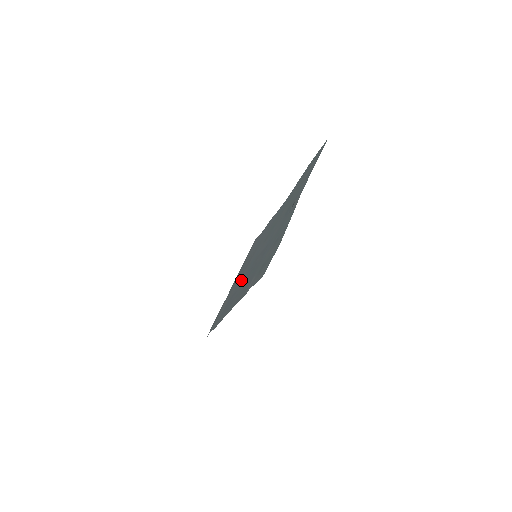
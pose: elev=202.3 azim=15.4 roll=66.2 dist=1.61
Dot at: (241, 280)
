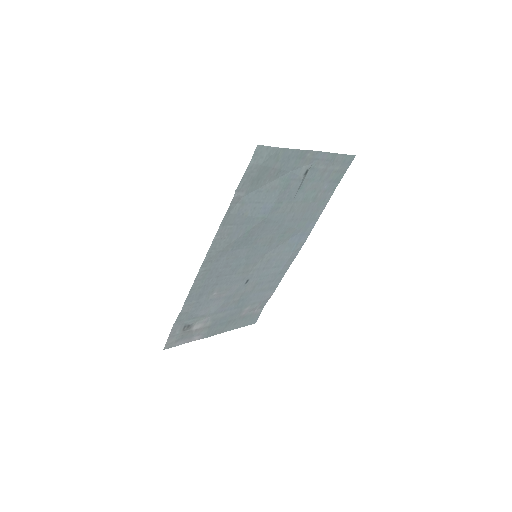
Dot at: (231, 273)
